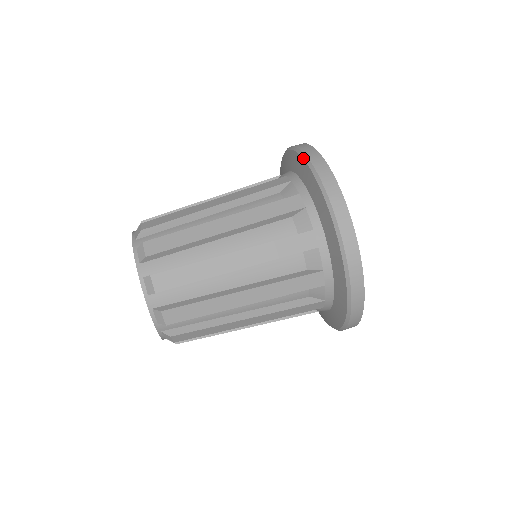
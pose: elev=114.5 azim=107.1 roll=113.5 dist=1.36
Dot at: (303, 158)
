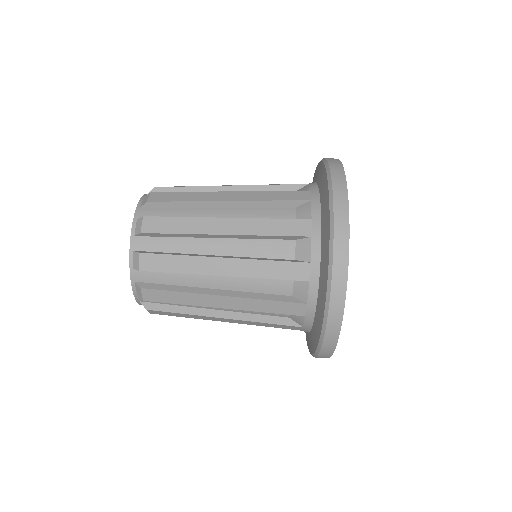
Dot at: (330, 236)
